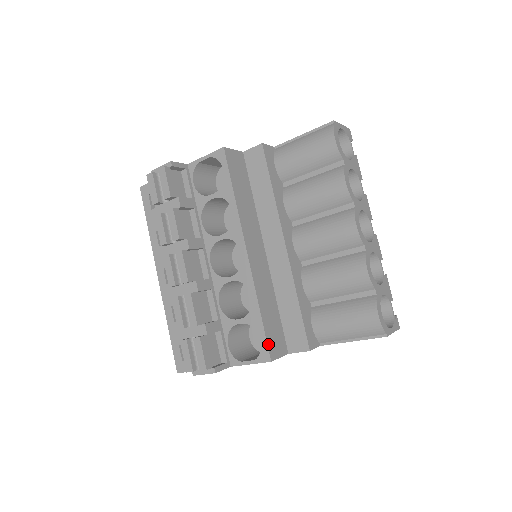
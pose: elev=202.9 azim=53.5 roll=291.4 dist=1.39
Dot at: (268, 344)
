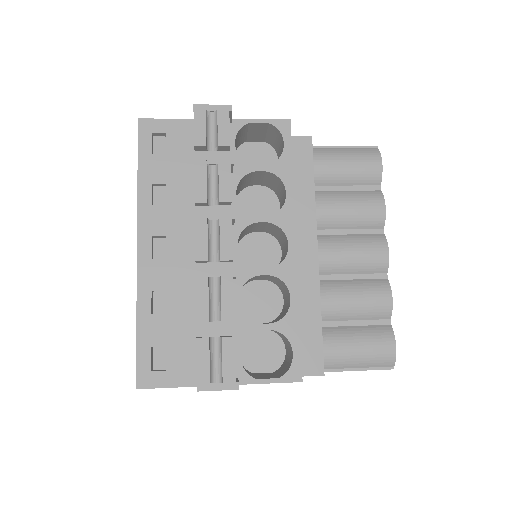
Dot at: (301, 360)
